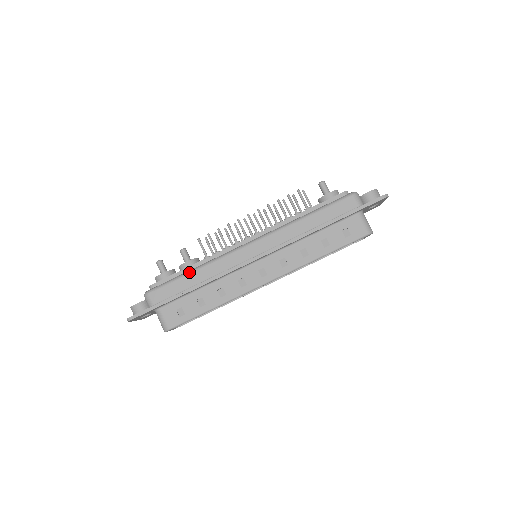
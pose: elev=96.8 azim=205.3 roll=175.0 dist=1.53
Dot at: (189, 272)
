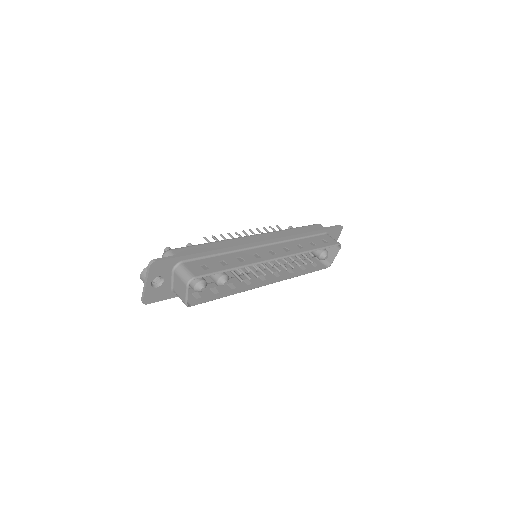
Dot at: occluded
